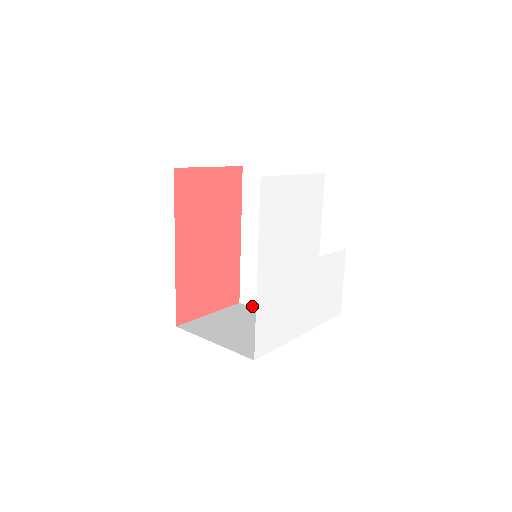
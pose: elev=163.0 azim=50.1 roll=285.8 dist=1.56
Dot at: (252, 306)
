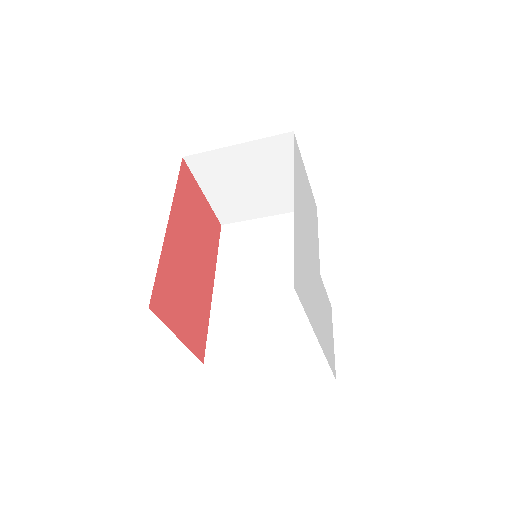
Dot at: (225, 361)
